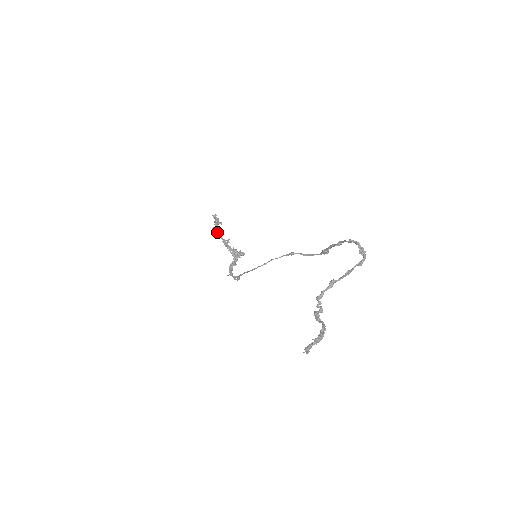
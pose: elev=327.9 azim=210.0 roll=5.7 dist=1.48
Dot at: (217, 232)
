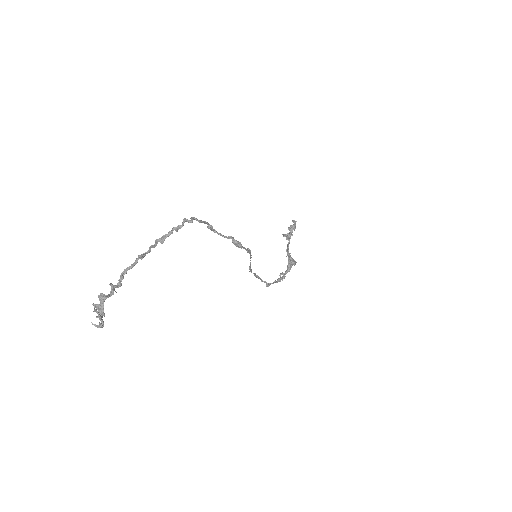
Dot at: (288, 238)
